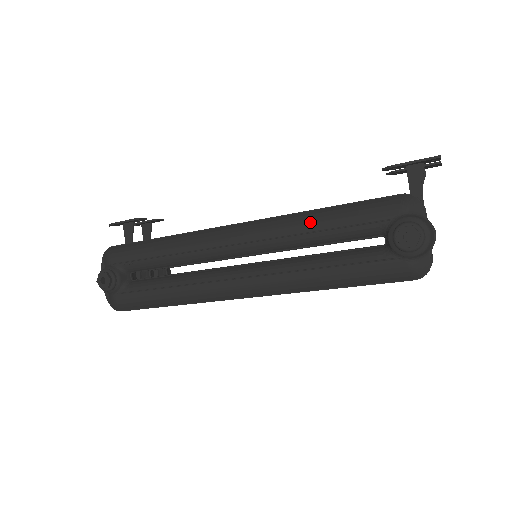
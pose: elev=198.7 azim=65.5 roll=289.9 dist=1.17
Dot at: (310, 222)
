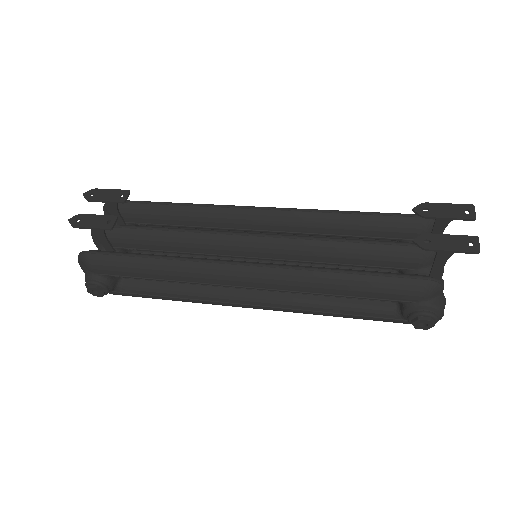
Dot at: (328, 287)
